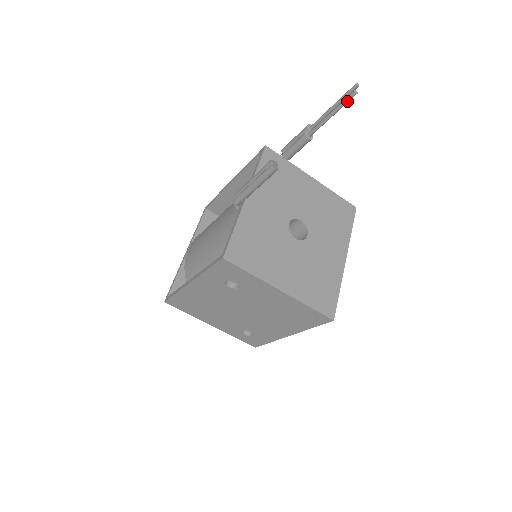
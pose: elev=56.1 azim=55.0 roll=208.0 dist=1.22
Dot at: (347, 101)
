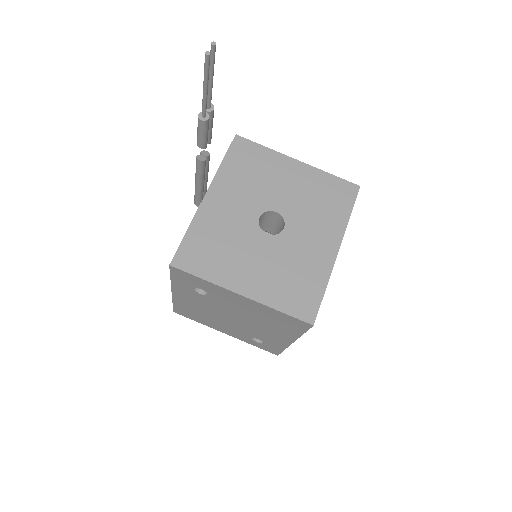
Dot at: (206, 67)
